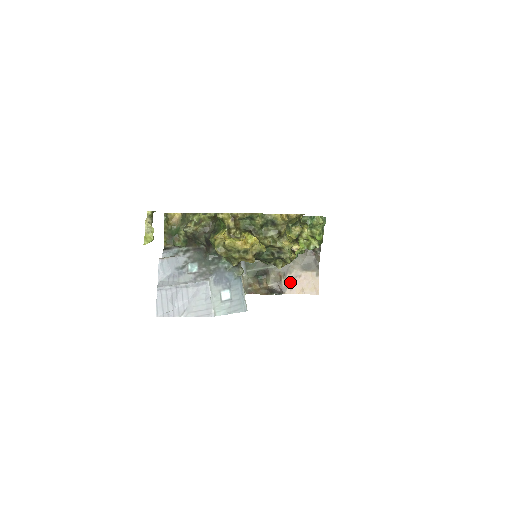
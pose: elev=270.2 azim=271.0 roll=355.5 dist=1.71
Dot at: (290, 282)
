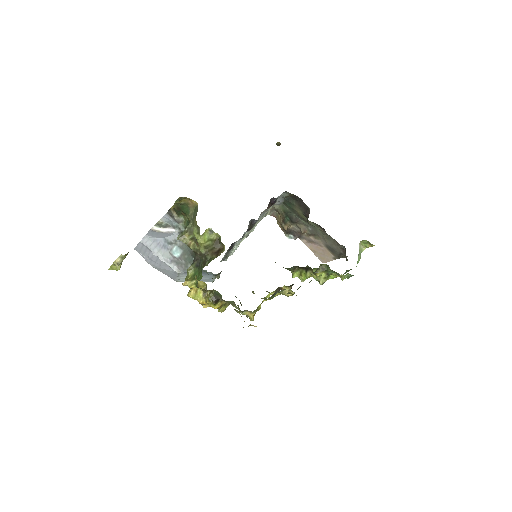
Dot at: (310, 240)
